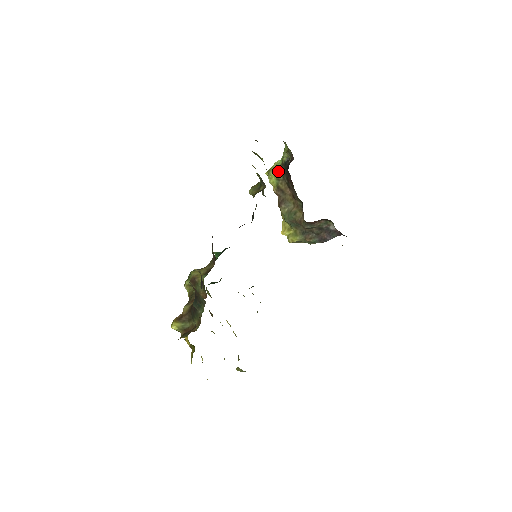
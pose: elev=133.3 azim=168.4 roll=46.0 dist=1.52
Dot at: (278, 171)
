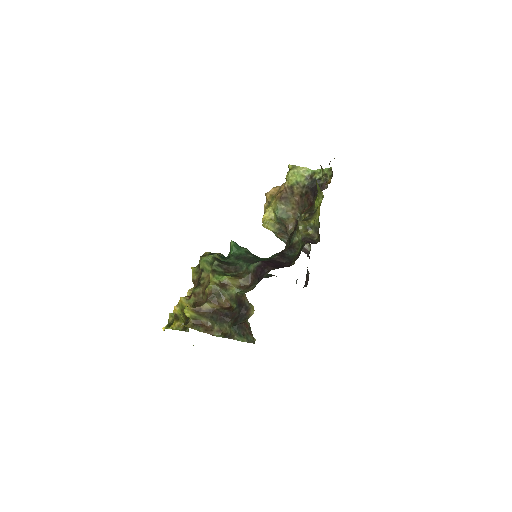
Dot at: (303, 177)
